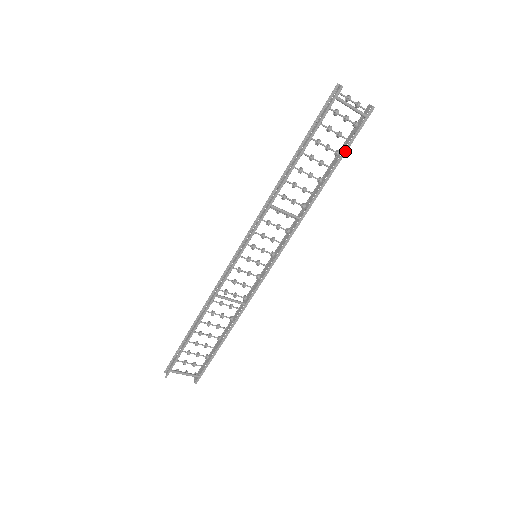
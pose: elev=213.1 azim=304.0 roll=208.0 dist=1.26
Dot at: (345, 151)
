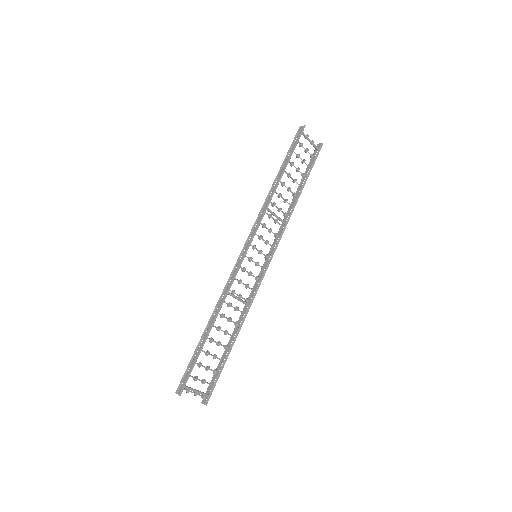
Dot at: (309, 172)
